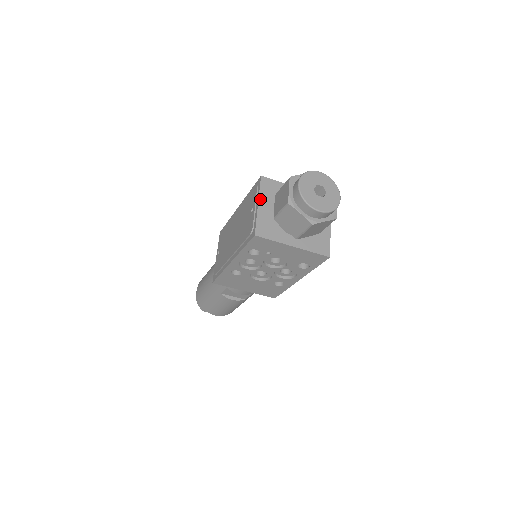
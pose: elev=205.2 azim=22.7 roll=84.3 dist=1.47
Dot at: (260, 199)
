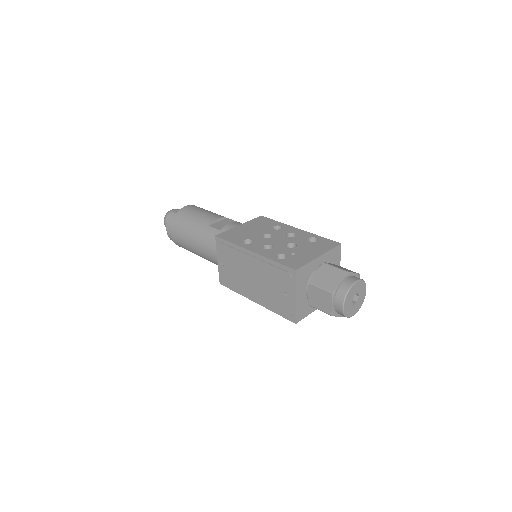
Dot at: (297, 292)
